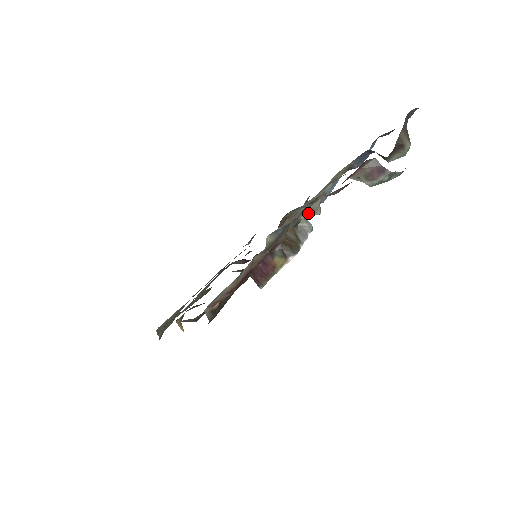
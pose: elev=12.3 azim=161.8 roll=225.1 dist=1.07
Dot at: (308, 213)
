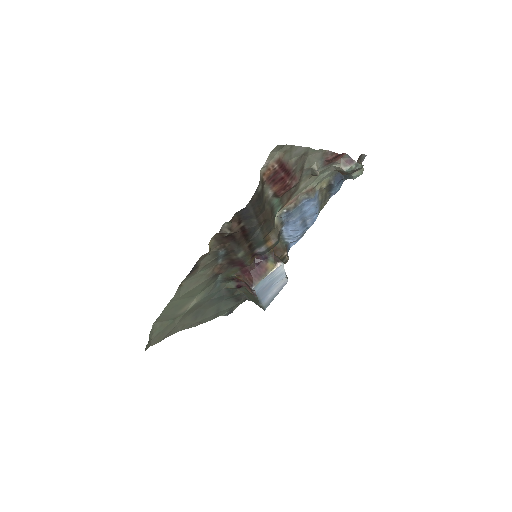
Dot at: (313, 168)
